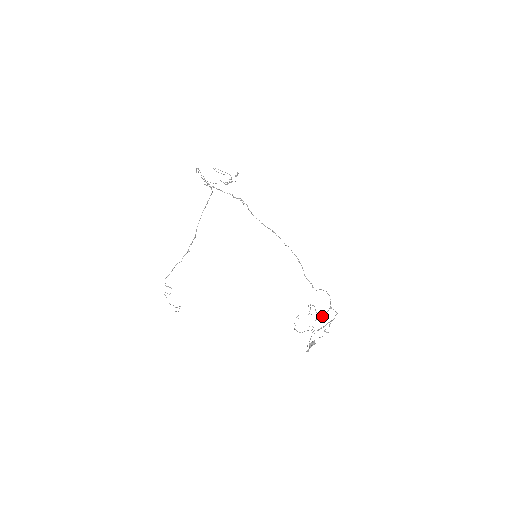
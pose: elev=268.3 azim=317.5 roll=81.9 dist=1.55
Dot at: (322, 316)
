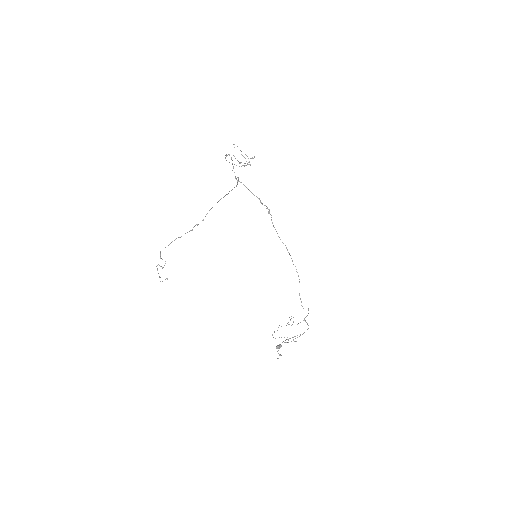
Dot at: occluded
